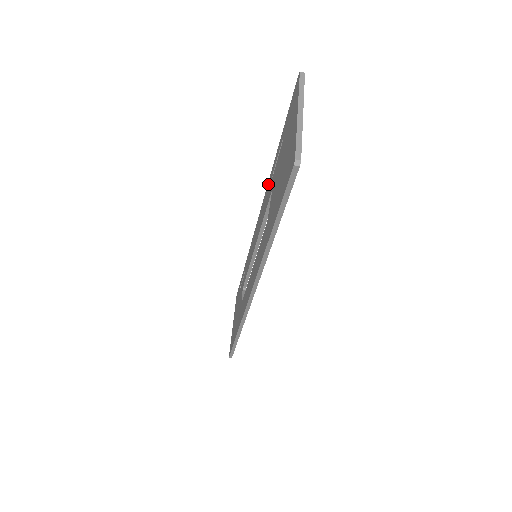
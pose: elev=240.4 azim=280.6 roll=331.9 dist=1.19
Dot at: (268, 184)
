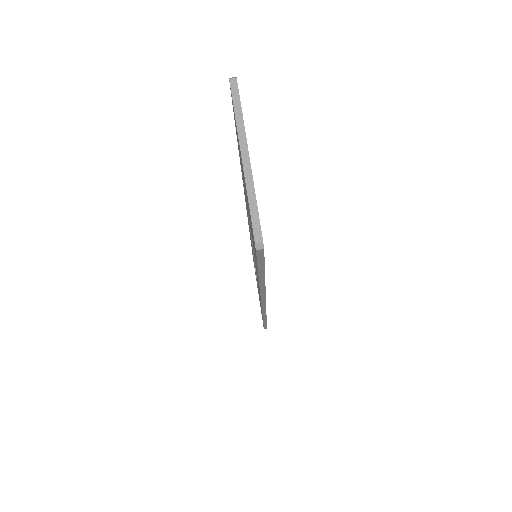
Dot at: occluded
